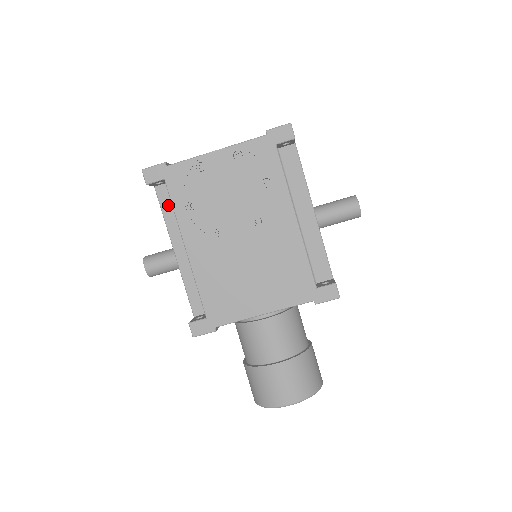
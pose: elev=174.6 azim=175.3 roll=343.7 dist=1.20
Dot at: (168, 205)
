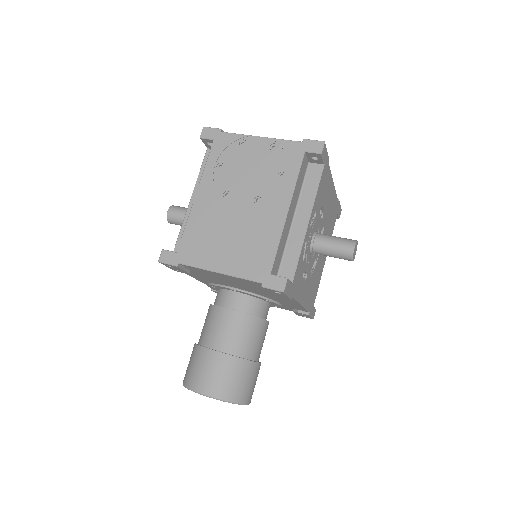
Dot at: occluded
